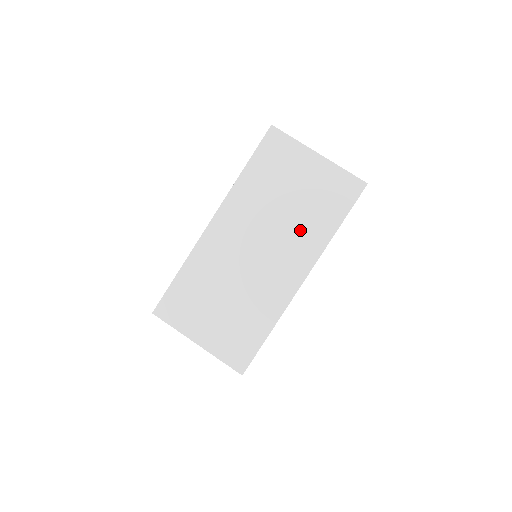
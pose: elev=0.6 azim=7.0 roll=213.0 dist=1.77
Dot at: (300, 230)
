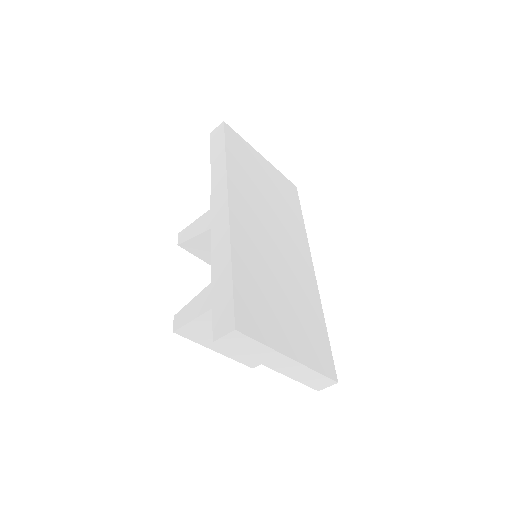
Dot at: (287, 220)
